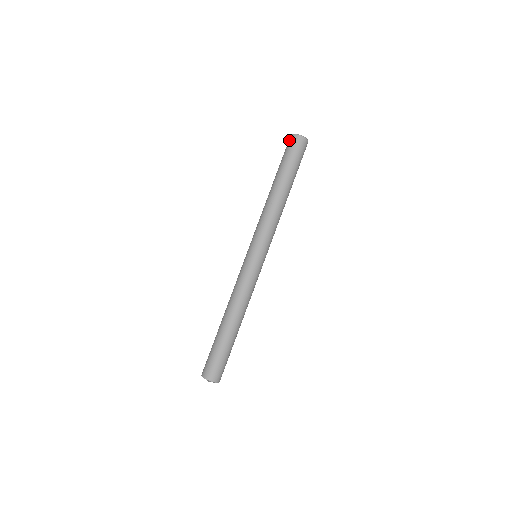
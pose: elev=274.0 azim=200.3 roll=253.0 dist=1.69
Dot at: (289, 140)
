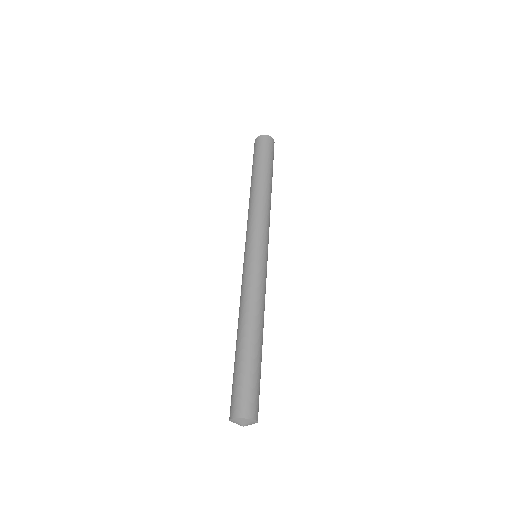
Dot at: (254, 144)
